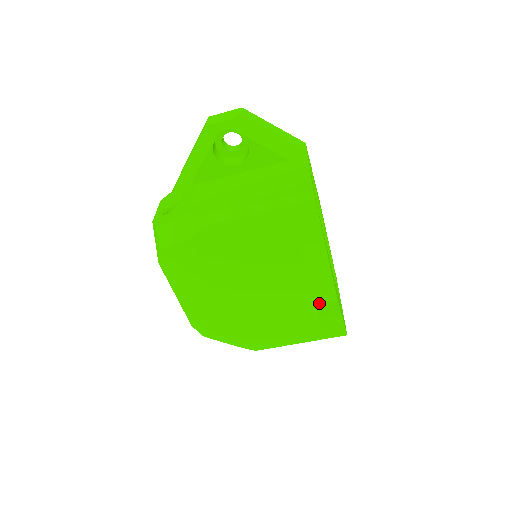
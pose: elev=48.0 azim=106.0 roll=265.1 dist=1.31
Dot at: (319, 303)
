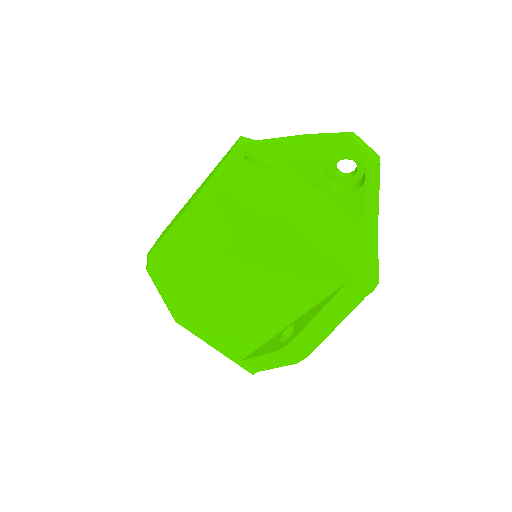
Dot at: (285, 352)
